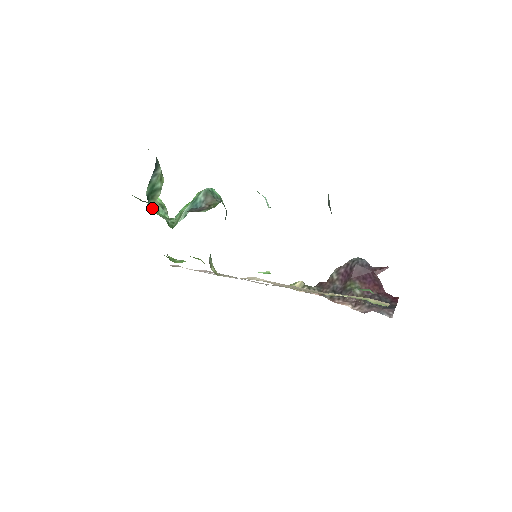
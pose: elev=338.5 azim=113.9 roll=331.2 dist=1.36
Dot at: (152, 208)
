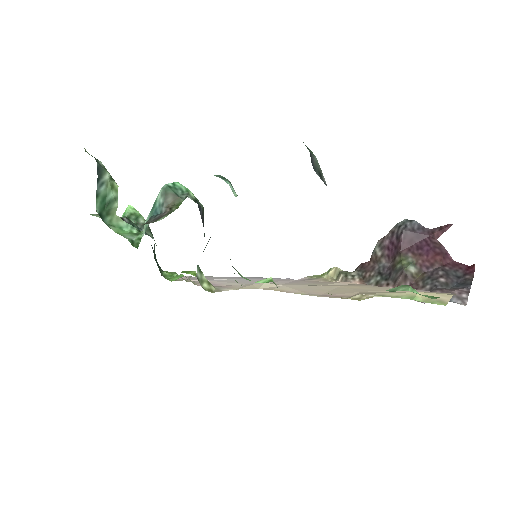
Dot at: (110, 227)
